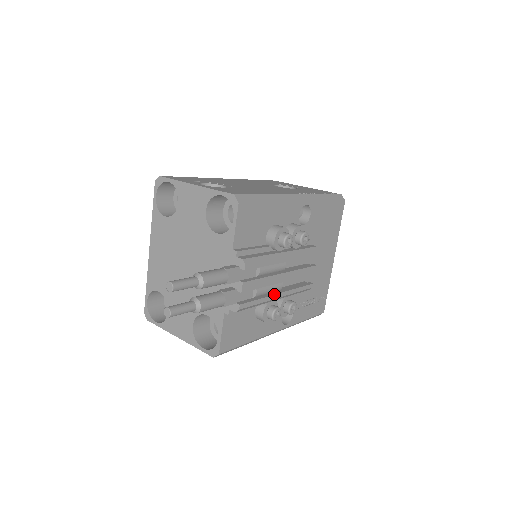
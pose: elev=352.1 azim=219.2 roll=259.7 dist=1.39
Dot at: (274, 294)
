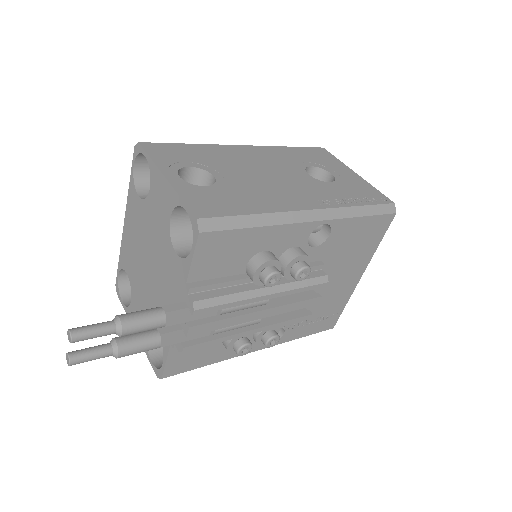
Dot at: (243, 331)
